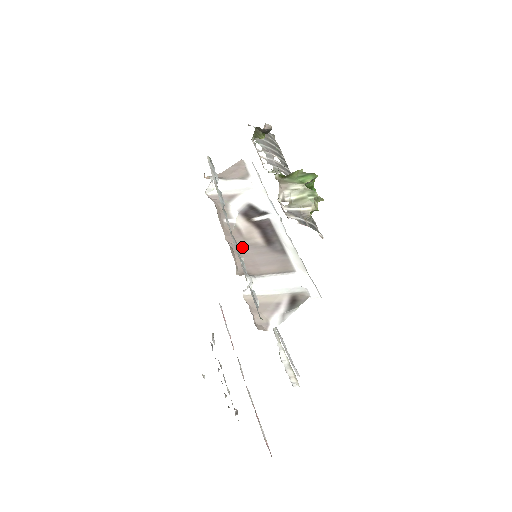
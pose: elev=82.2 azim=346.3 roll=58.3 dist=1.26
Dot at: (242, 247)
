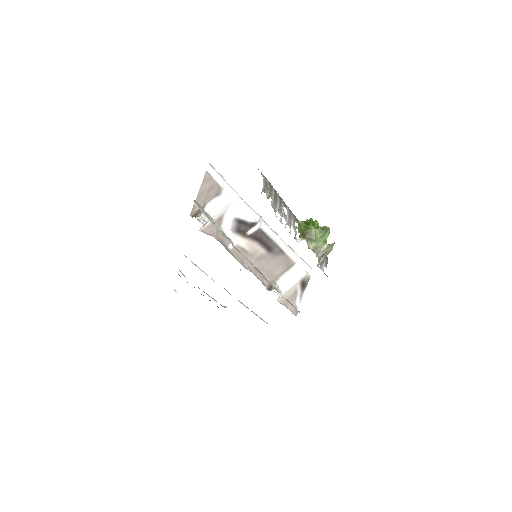
Dot at: (255, 264)
